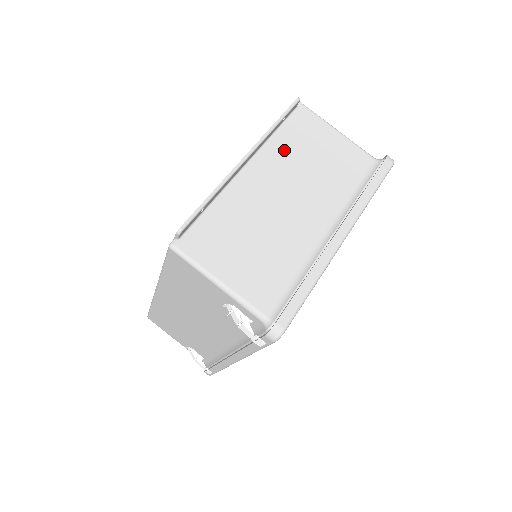
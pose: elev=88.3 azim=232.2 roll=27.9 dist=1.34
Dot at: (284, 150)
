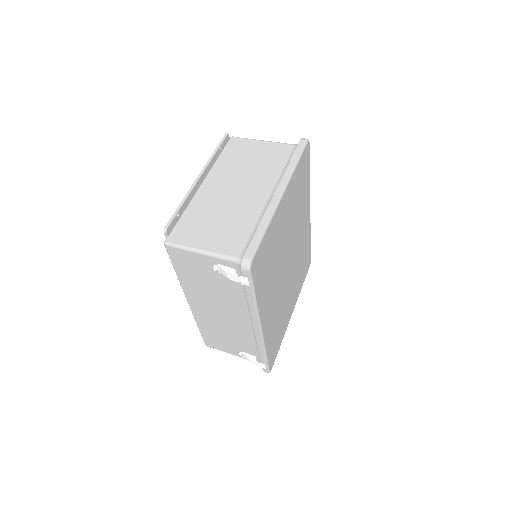
Dot at: (227, 165)
